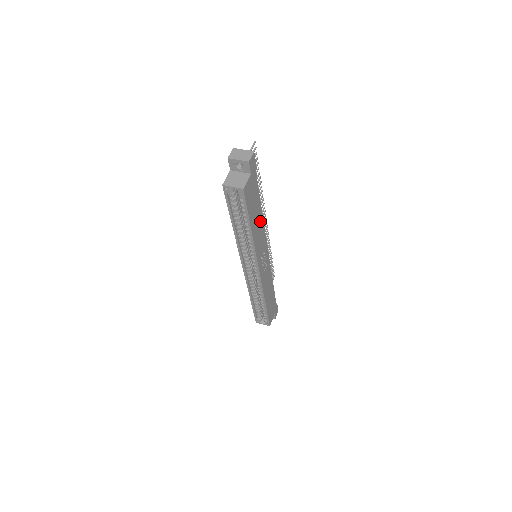
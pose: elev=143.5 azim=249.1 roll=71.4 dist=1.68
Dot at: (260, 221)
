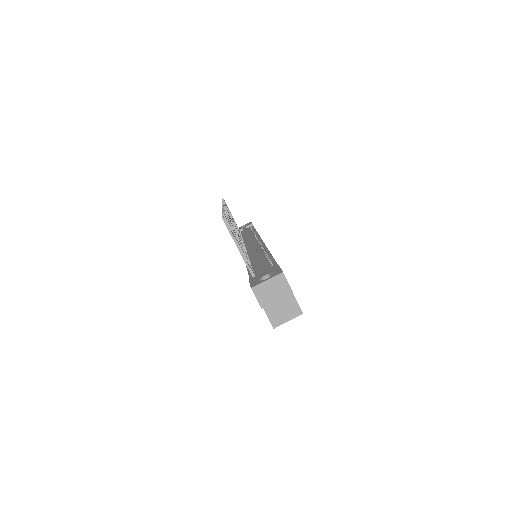
Dot at: occluded
